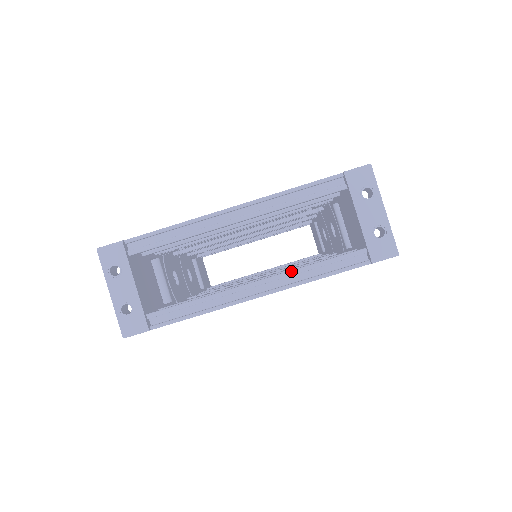
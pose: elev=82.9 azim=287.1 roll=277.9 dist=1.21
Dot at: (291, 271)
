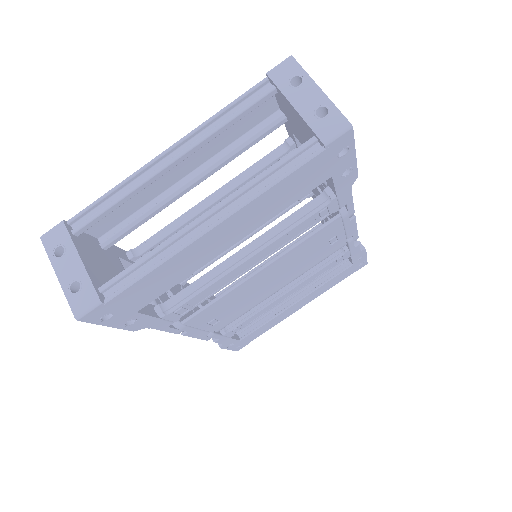
Dot at: (239, 189)
